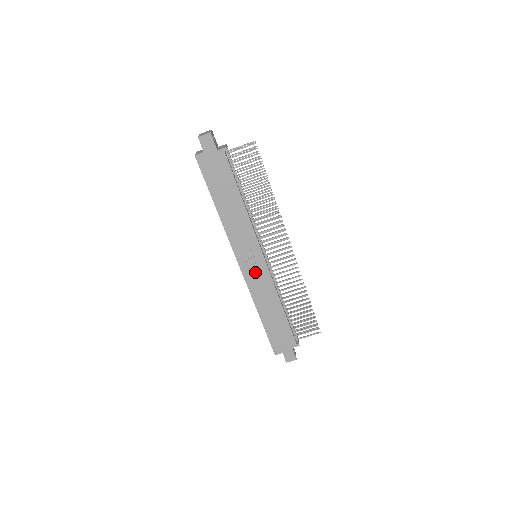
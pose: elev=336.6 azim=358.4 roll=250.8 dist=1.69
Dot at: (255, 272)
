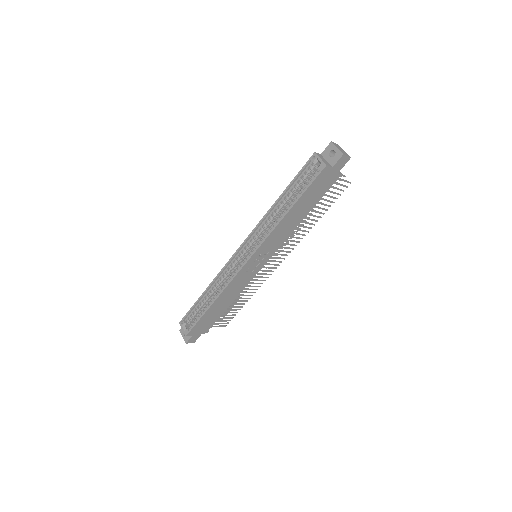
Dot at: (249, 271)
